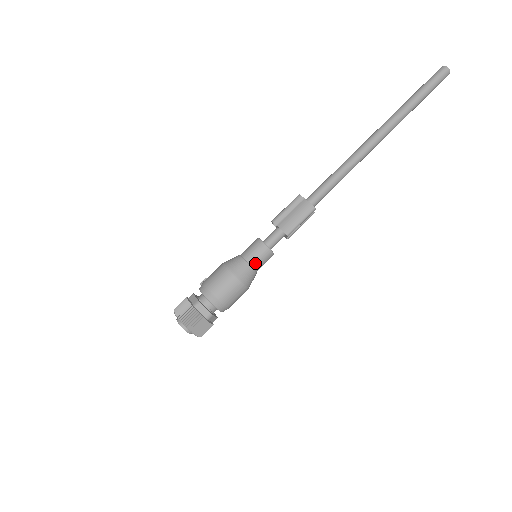
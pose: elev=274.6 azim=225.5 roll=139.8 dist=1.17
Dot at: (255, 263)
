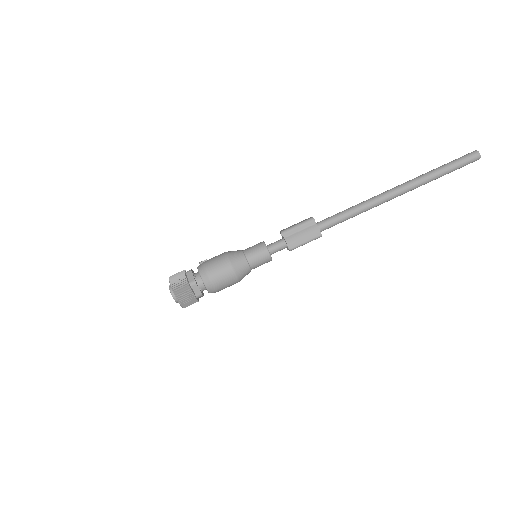
Dot at: (254, 264)
